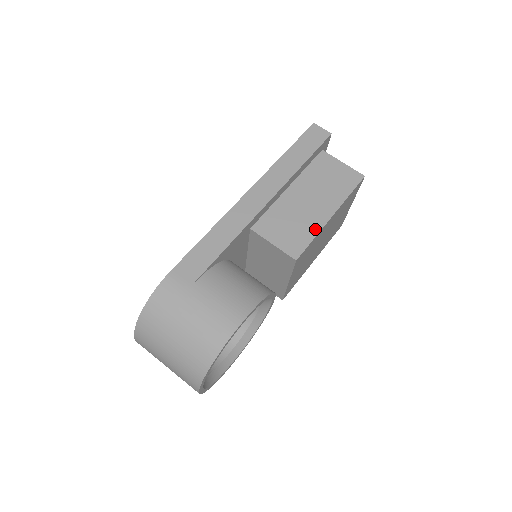
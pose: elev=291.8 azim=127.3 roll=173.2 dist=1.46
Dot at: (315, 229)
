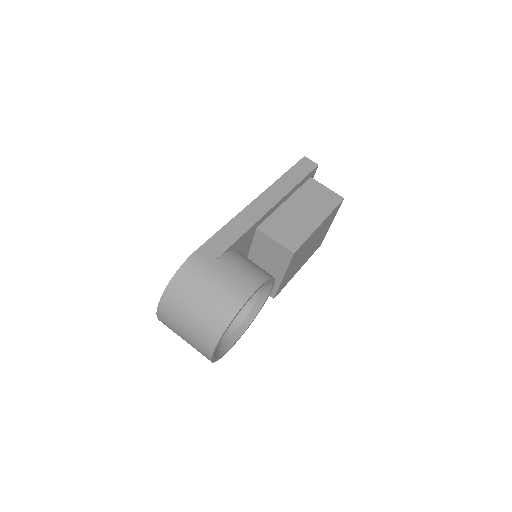
Dot at: (308, 232)
